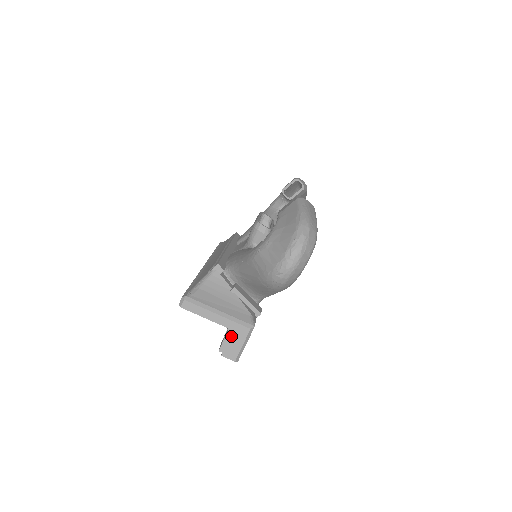
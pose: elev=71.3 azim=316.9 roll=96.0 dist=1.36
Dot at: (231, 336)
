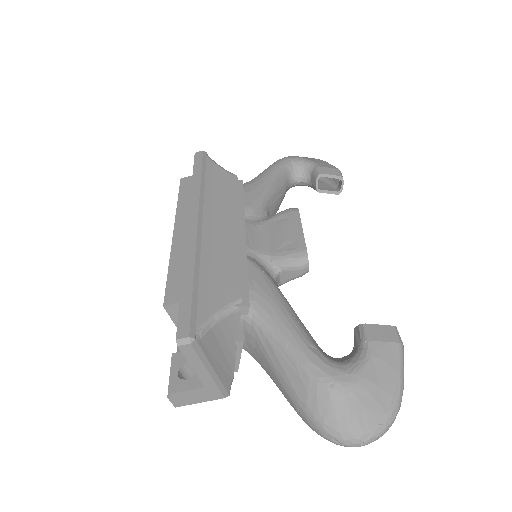
Dot at: (199, 392)
